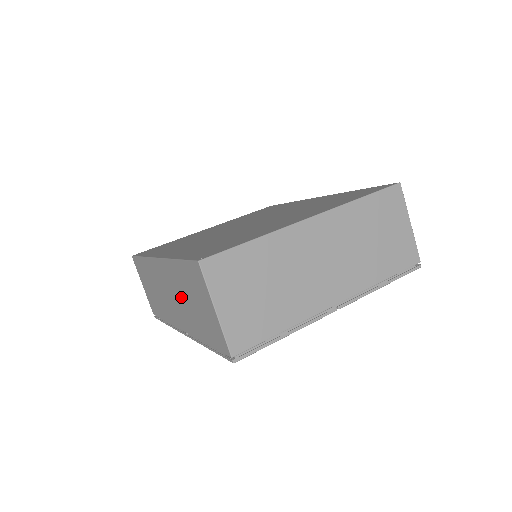
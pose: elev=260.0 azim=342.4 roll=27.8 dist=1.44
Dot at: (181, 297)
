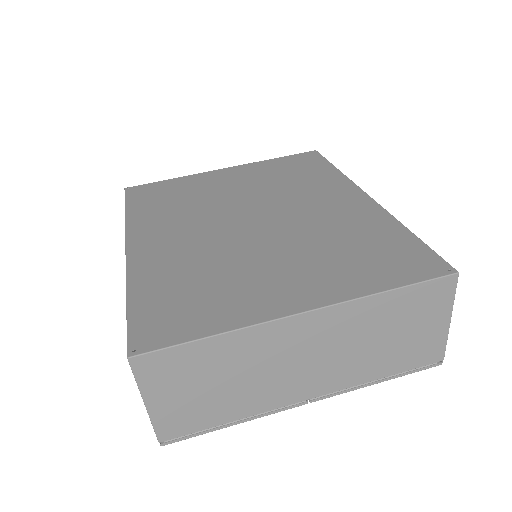
Dot at: occluded
